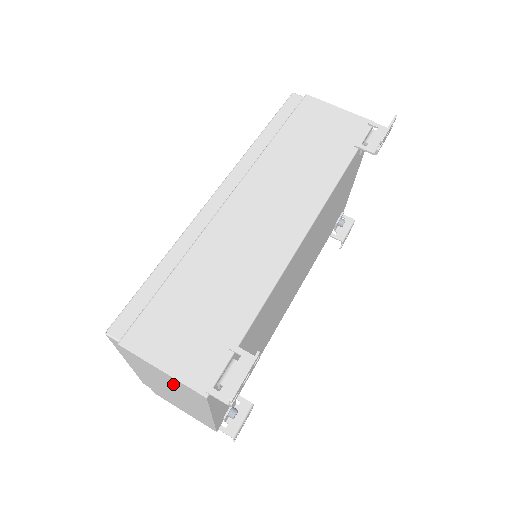
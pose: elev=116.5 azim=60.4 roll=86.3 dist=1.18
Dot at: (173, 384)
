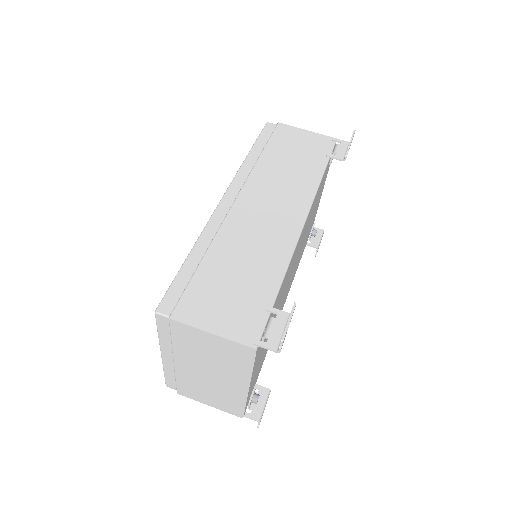
Dot at: (218, 352)
